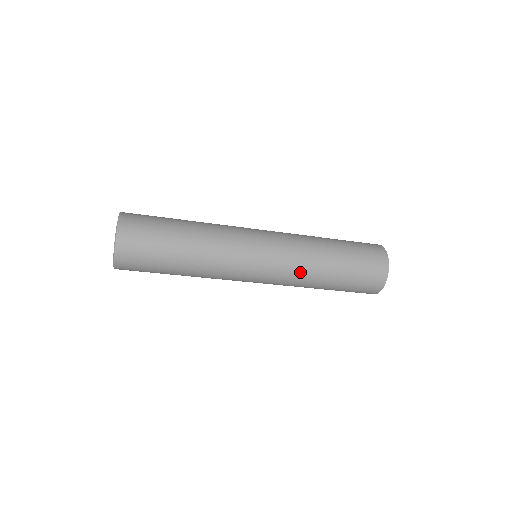
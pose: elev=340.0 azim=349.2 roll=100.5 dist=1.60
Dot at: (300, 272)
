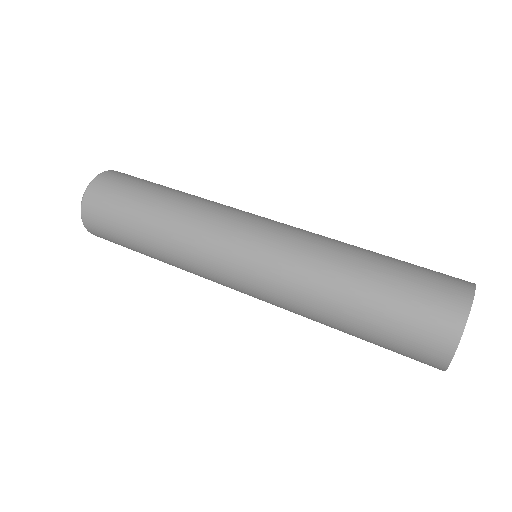
Dot at: (297, 281)
